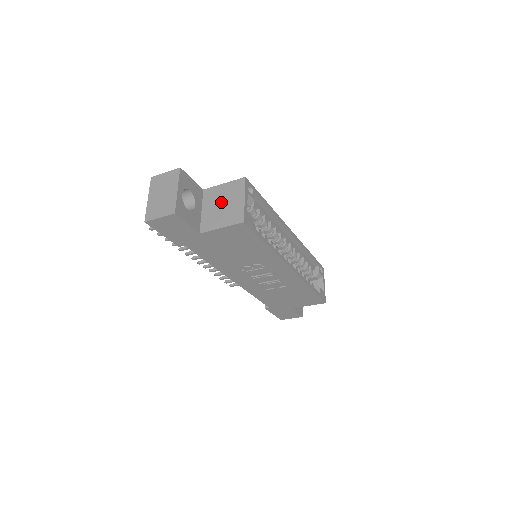
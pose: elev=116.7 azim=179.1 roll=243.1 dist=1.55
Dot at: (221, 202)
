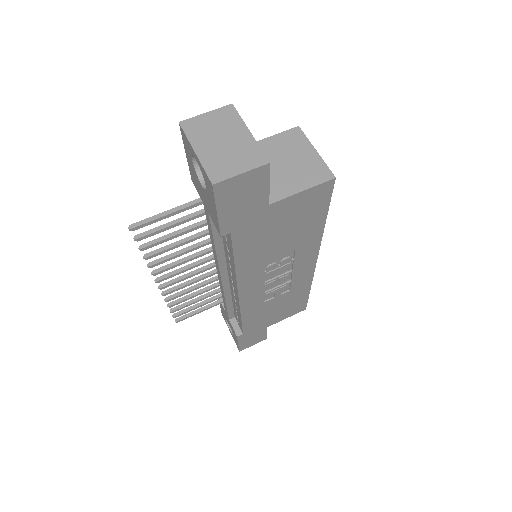
Dot at: (280, 160)
